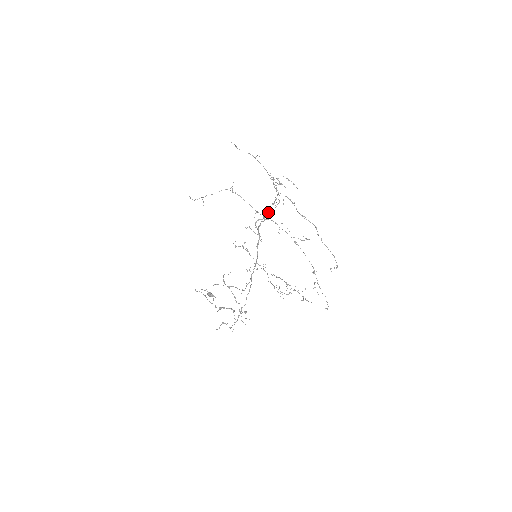
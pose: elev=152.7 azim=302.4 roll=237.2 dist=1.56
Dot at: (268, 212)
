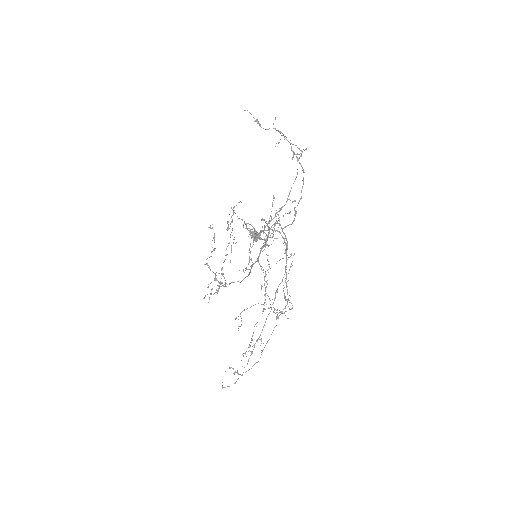
Dot at: (255, 234)
